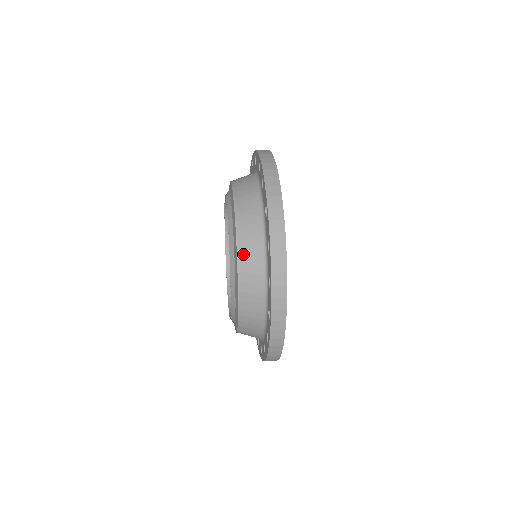
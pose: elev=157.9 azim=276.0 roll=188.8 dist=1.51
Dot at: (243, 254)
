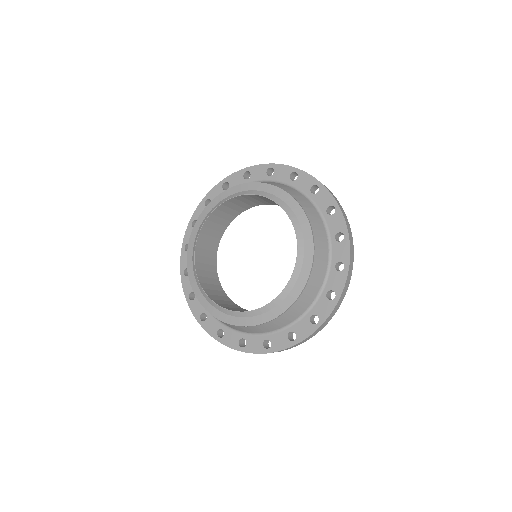
Dot at: (282, 188)
